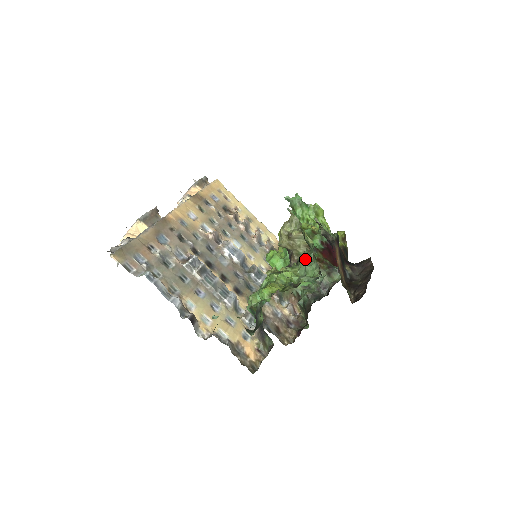
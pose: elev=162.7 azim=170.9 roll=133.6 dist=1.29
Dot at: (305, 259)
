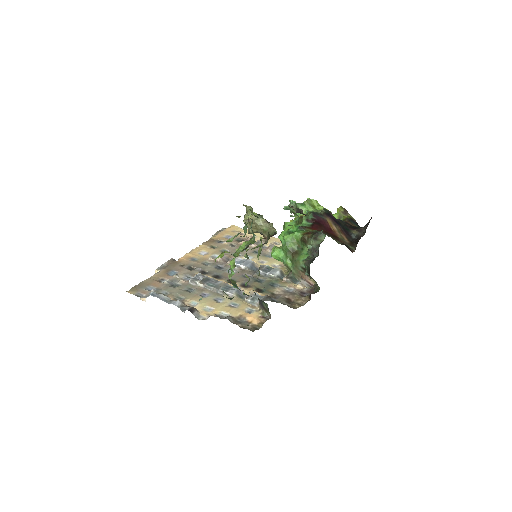
Dot at: (251, 227)
